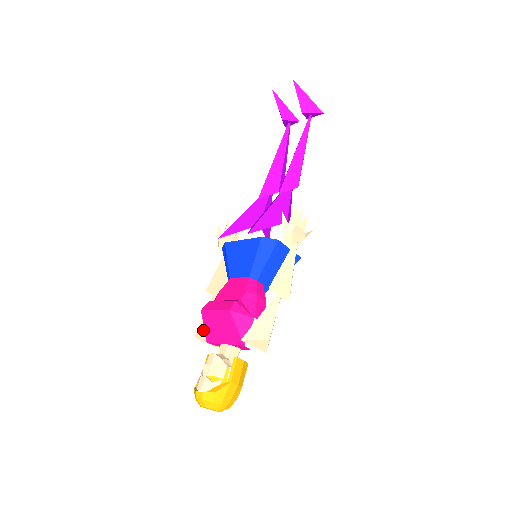
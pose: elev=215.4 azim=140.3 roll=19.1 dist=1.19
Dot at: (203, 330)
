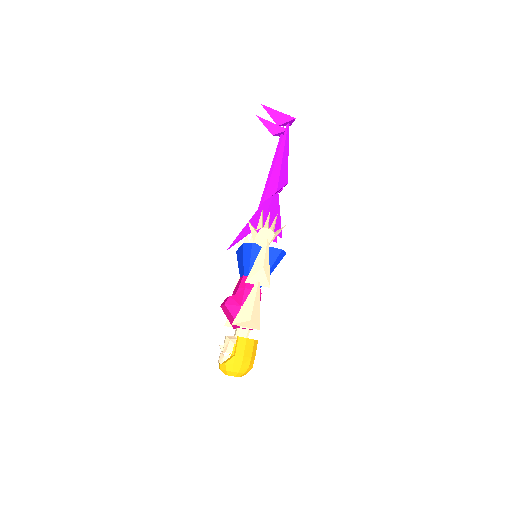
Dot at: occluded
